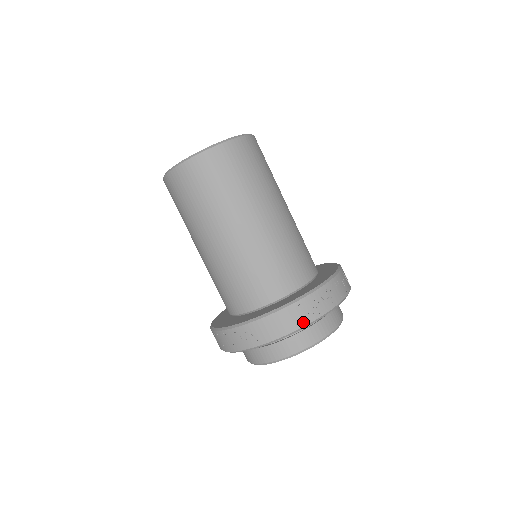
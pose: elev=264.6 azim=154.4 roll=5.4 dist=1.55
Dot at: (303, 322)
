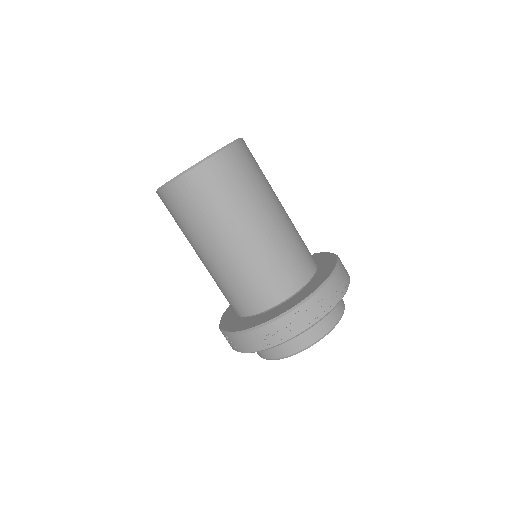
Dot at: (266, 345)
